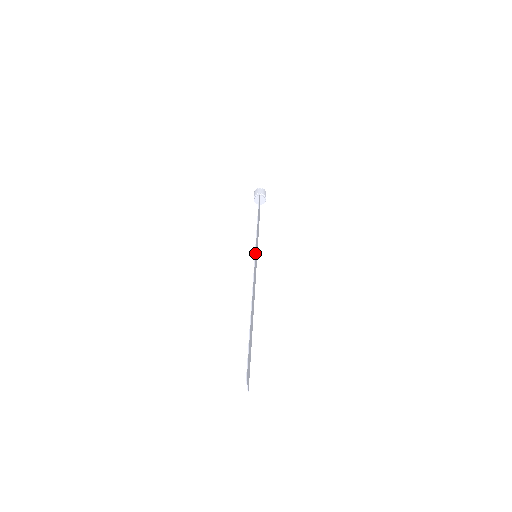
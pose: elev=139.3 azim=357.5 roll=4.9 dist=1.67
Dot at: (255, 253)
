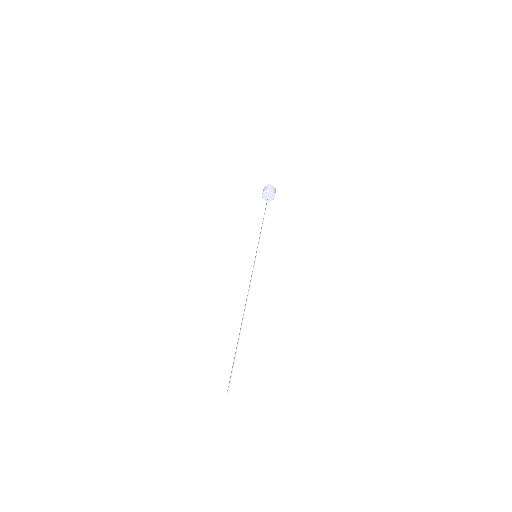
Dot at: occluded
